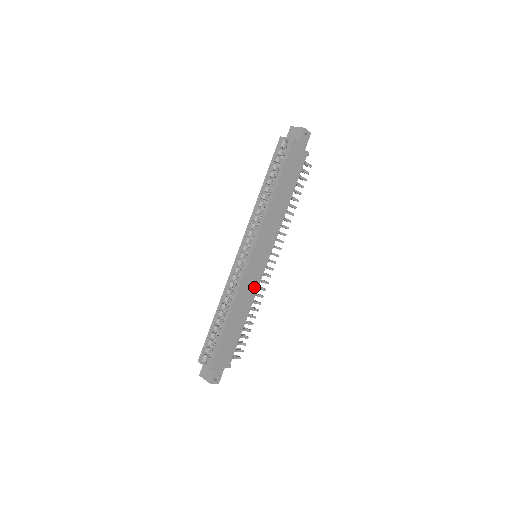
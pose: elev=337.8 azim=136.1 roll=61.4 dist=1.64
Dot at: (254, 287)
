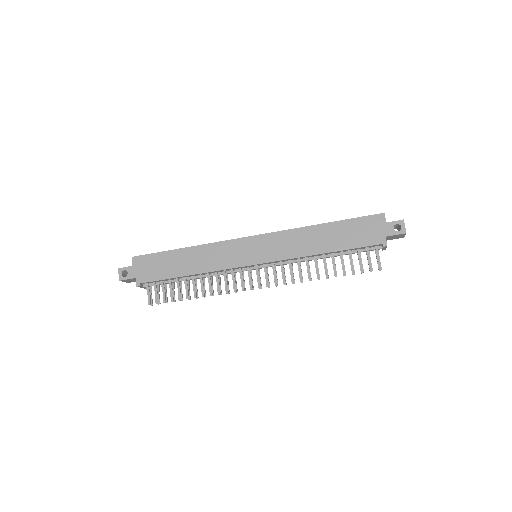
Dot at: (223, 263)
